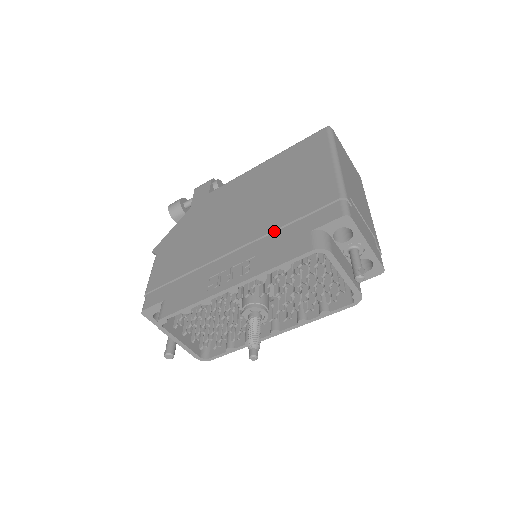
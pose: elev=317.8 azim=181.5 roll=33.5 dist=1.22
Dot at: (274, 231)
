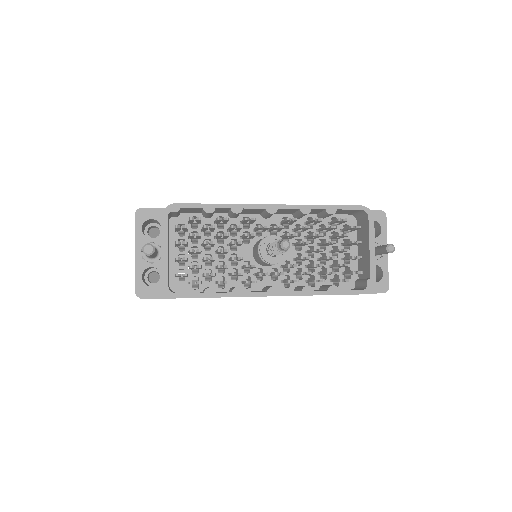
Dot at: occluded
